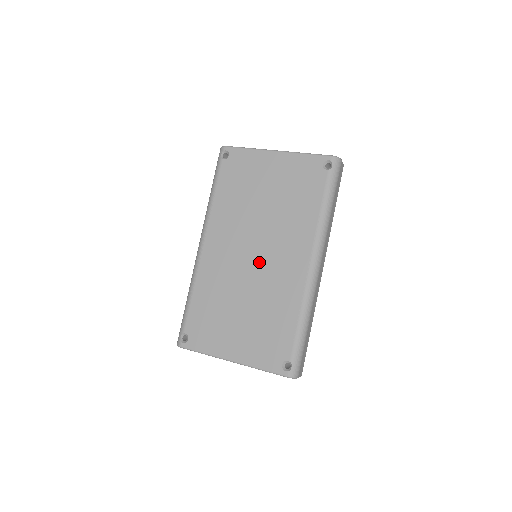
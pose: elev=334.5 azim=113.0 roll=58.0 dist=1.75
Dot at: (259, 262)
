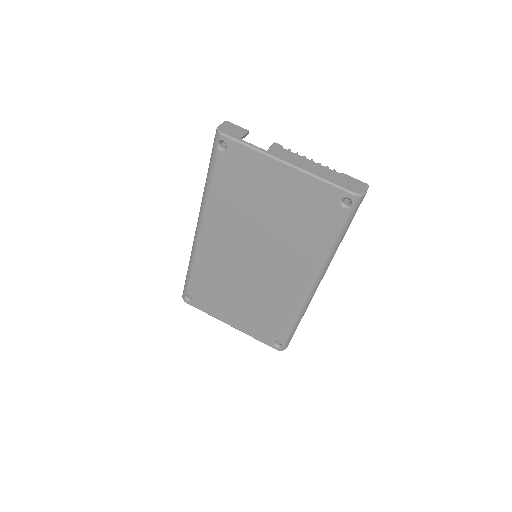
Dot at: (258, 267)
